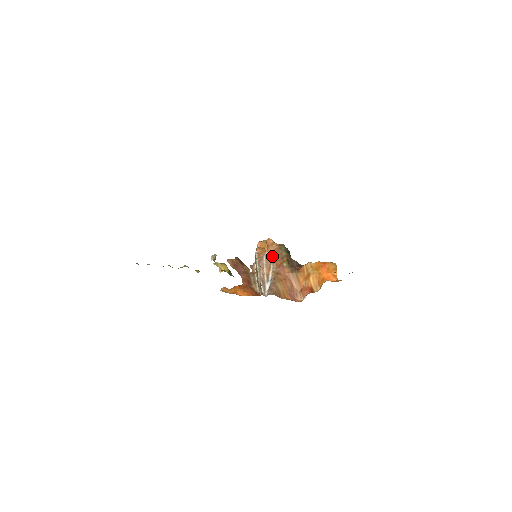
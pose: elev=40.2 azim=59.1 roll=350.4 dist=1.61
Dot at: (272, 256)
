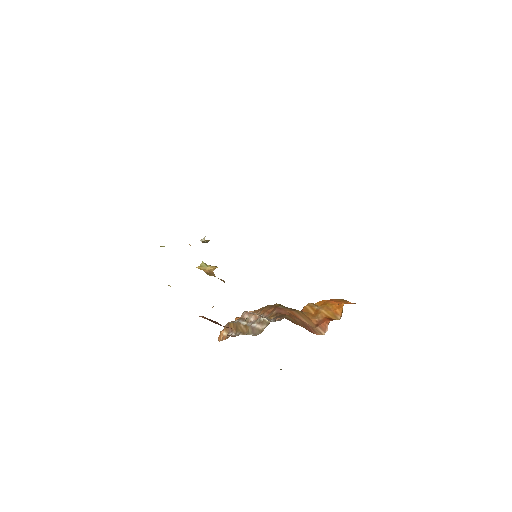
Dot at: occluded
